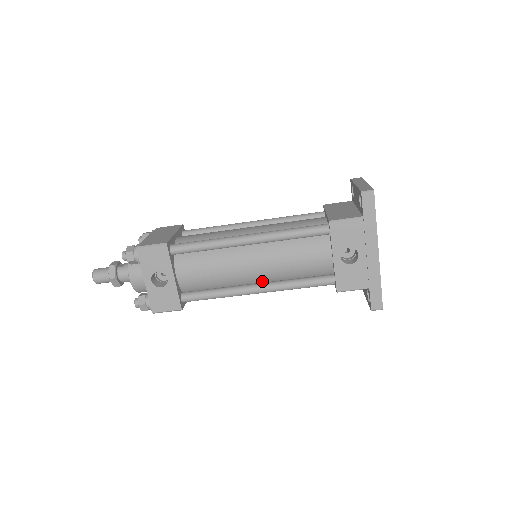
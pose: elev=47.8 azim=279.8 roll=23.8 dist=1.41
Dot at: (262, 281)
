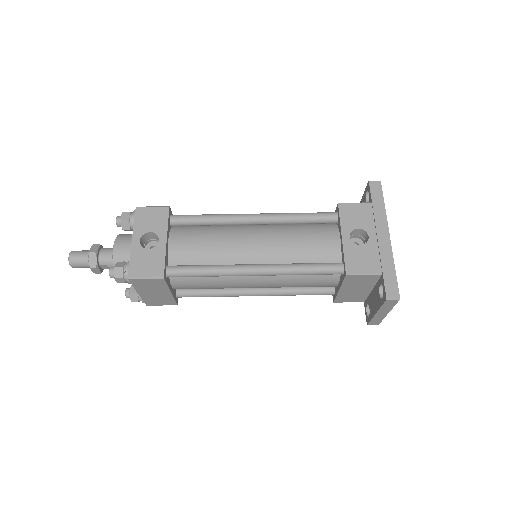
Dot at: occluded
